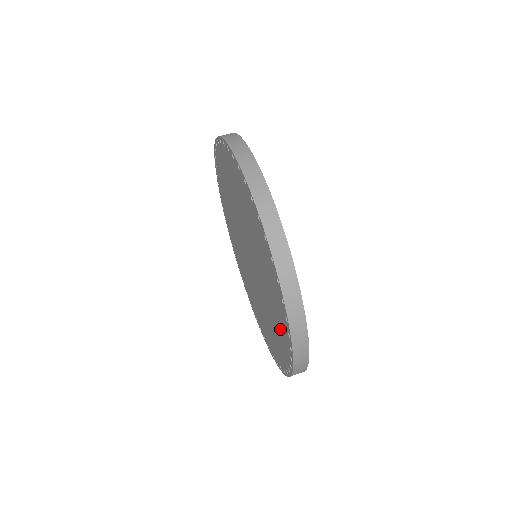
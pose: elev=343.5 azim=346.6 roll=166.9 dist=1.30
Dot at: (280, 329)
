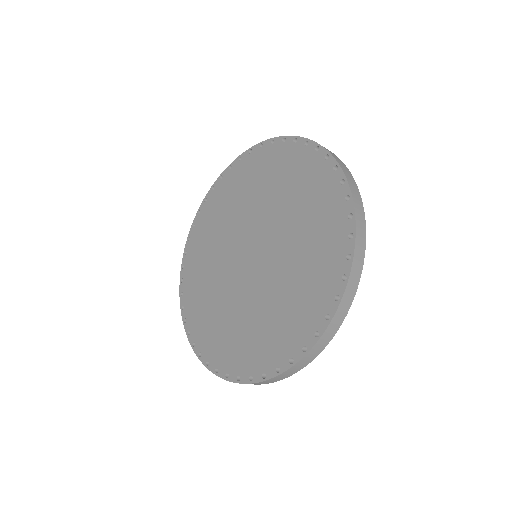
Dot at: (229, 347)
